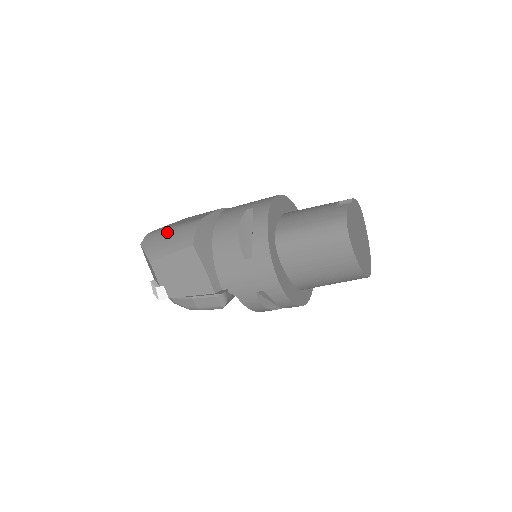
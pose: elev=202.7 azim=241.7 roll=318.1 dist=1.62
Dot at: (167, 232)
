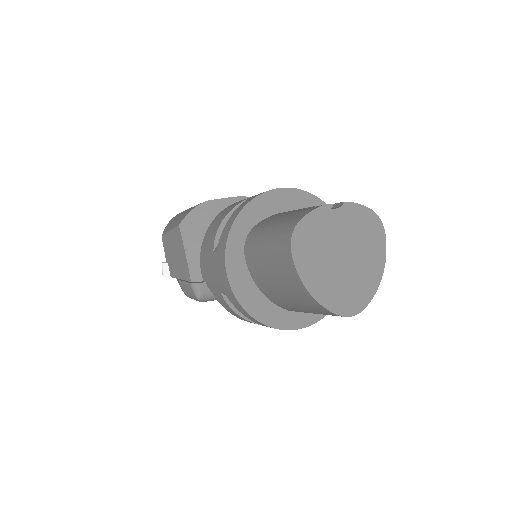
Dot at: occluded
